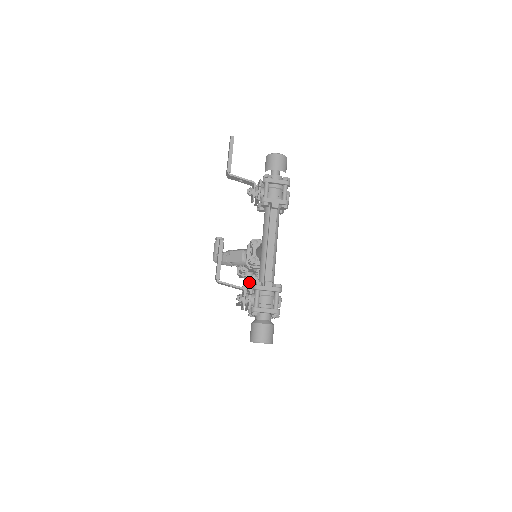
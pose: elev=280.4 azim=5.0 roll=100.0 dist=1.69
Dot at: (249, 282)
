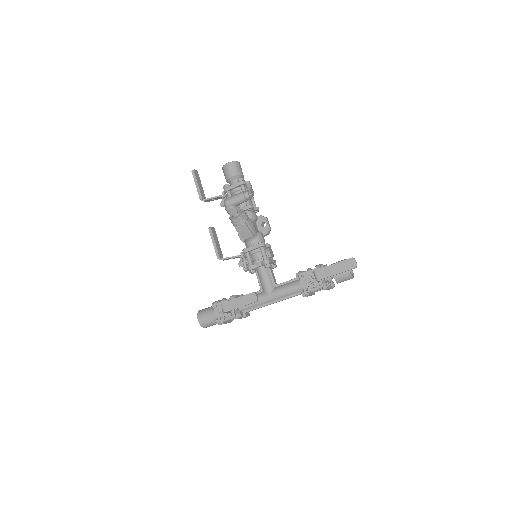
Dot at: occluded
